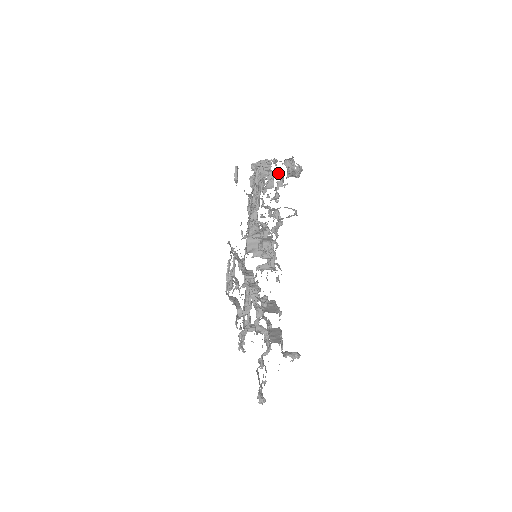
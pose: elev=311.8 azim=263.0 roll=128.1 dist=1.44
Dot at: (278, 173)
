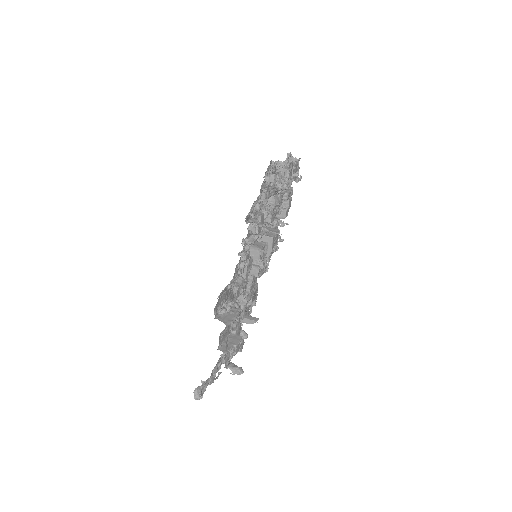
Dot at: occluded
